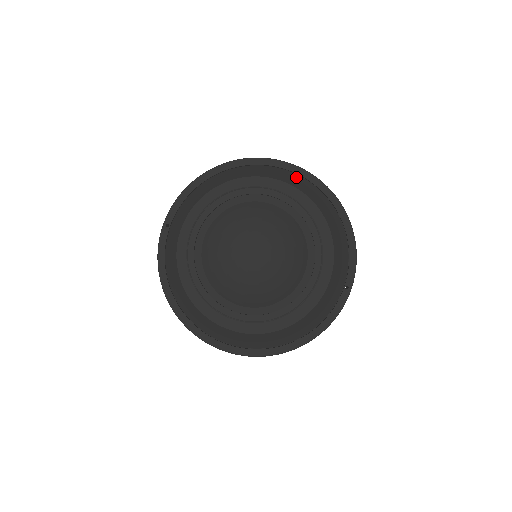
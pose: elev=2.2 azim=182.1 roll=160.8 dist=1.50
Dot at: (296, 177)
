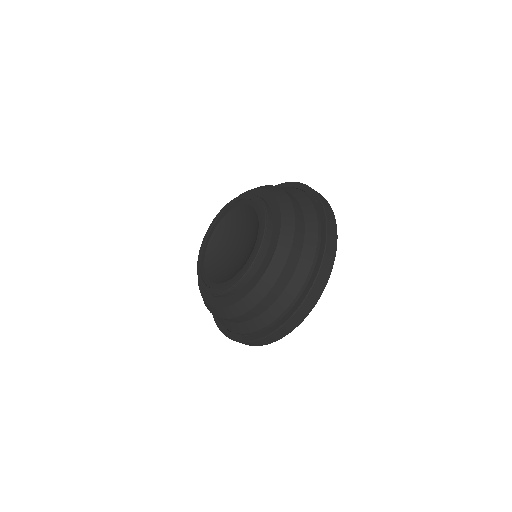
Dot at: occluded
